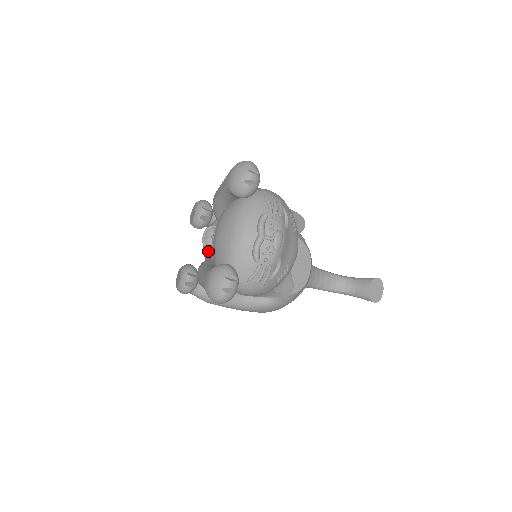
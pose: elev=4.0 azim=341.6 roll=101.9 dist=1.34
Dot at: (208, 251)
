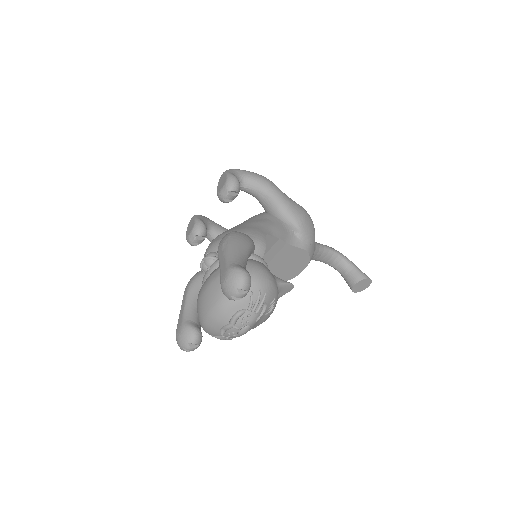
Dot at: occluded
